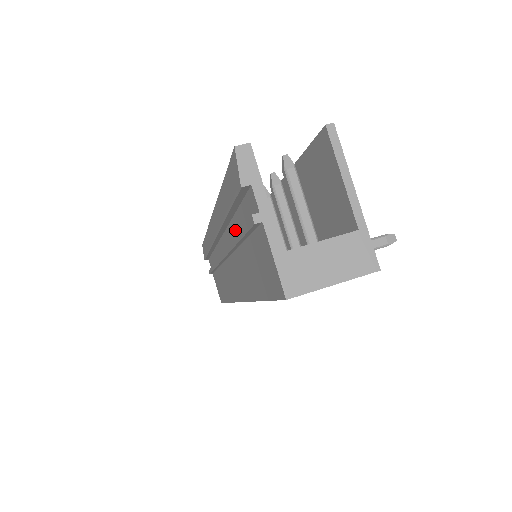
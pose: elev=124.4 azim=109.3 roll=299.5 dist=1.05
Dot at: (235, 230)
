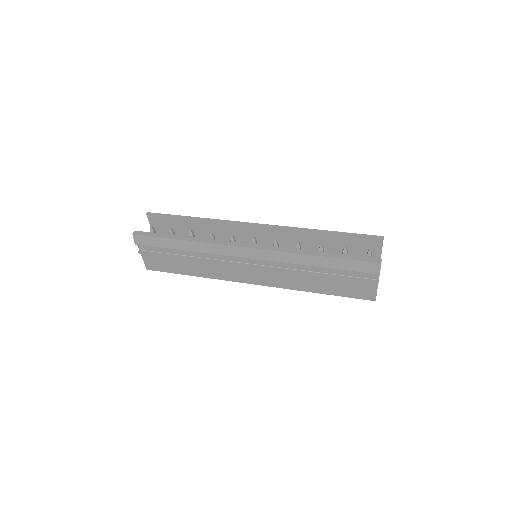
Dot at: (316, 269)
